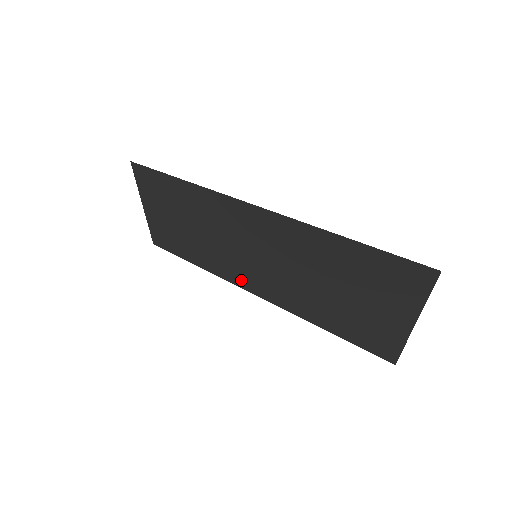
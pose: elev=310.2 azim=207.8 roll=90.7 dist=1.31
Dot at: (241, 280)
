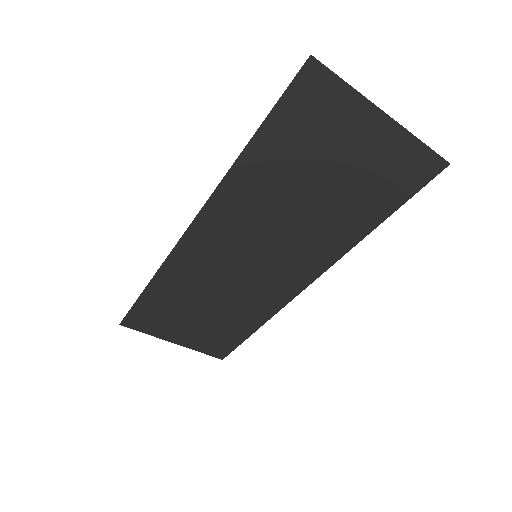
Dot at: (287, 290)
